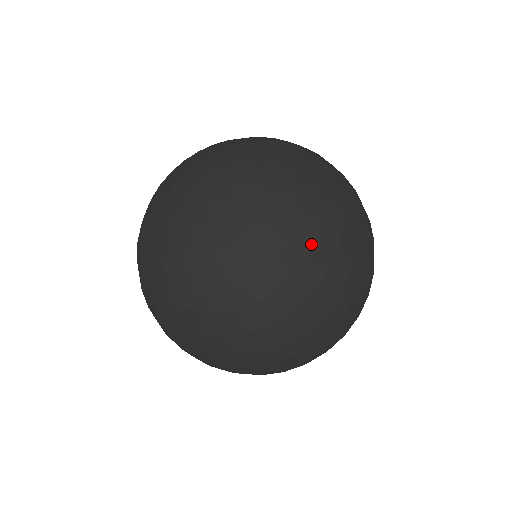
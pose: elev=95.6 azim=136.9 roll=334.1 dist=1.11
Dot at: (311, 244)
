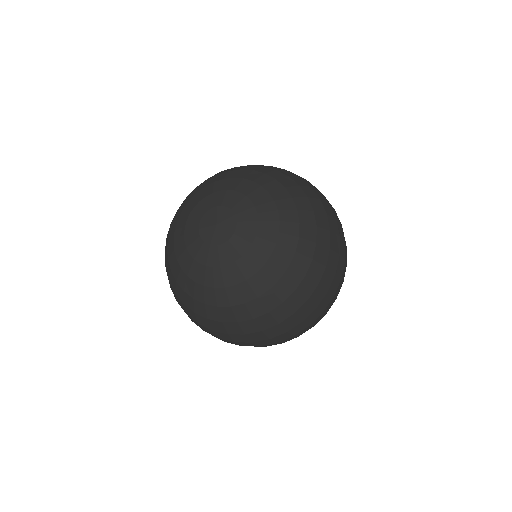
Dot at: (267, 290)
